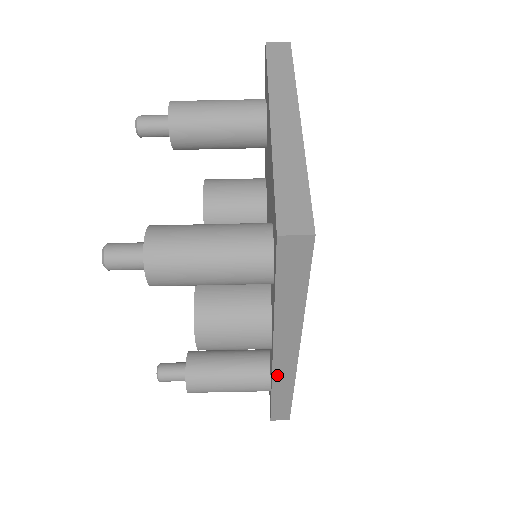
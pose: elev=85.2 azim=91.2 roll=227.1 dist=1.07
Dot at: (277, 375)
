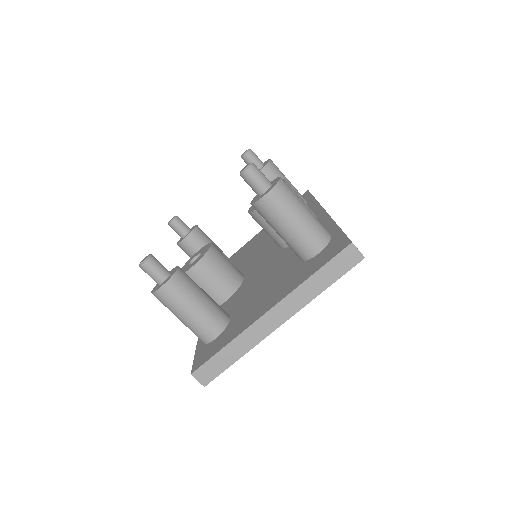
Dot at: occluded
